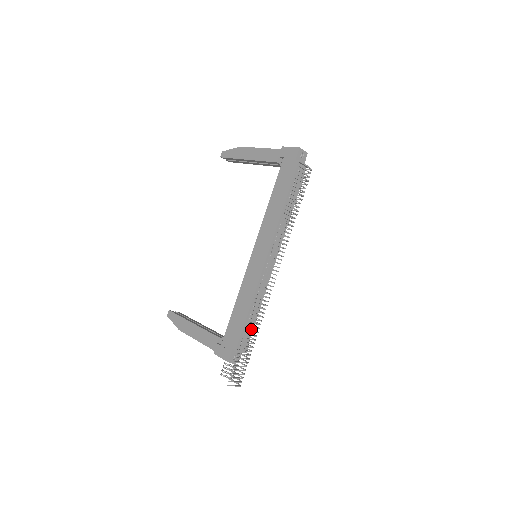
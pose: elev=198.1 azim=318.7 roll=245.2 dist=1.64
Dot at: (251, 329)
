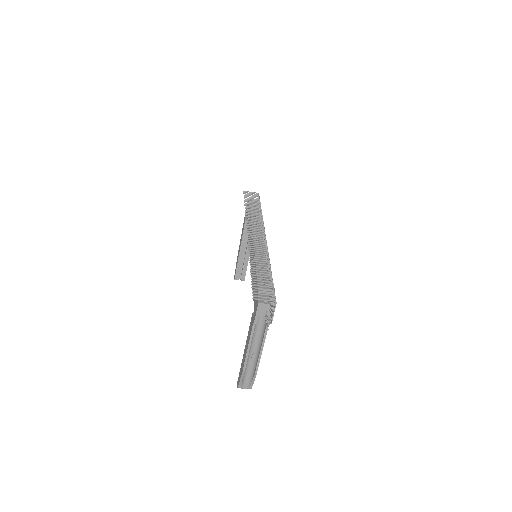
Dot at: (268, 275)
